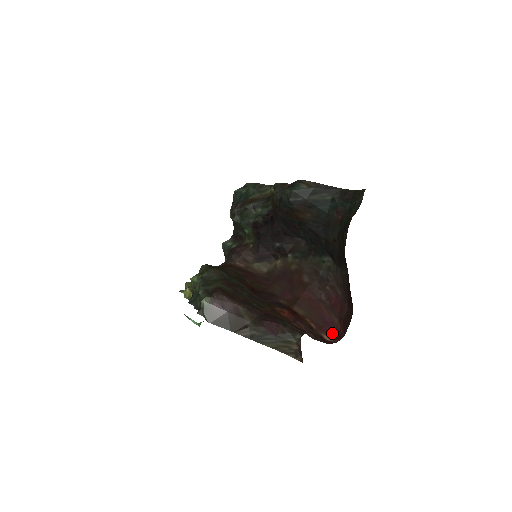
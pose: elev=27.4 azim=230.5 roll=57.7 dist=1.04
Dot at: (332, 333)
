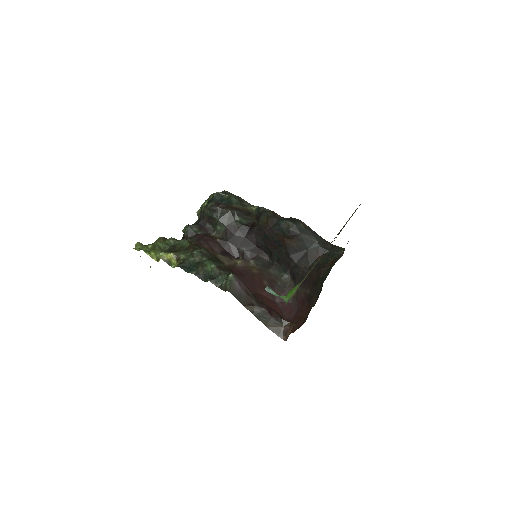
Dot at: occluded
